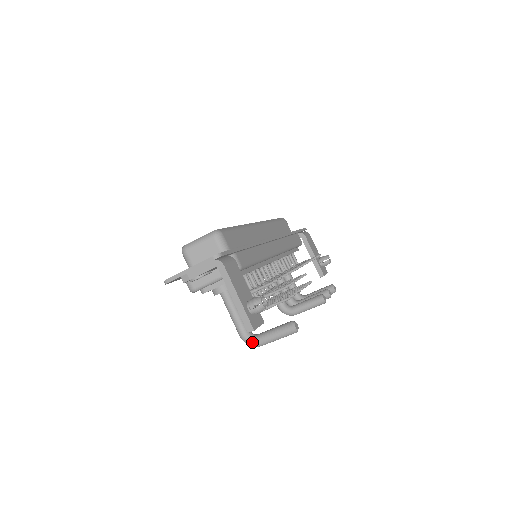
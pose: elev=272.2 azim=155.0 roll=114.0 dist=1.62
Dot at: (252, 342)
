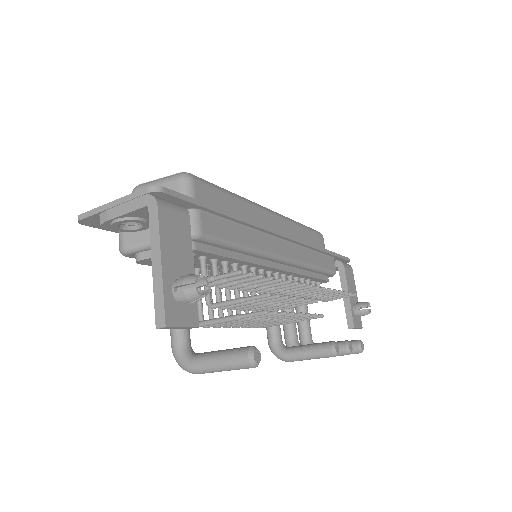
Dot at: (184, 362)
